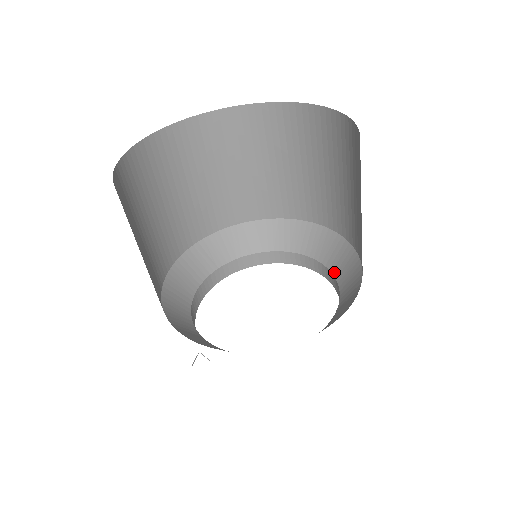
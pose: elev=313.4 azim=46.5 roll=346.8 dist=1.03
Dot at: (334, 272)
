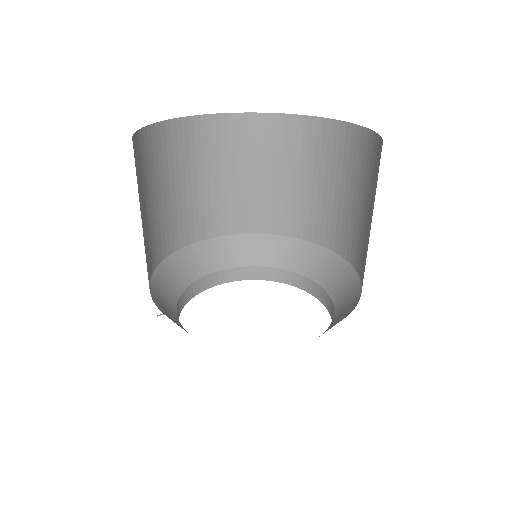
Dot at: (331, 323)
